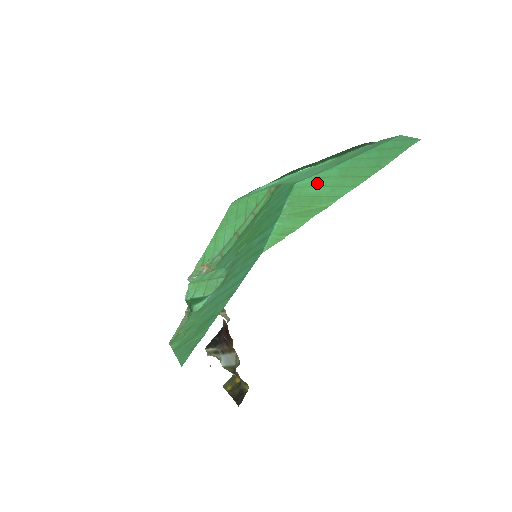
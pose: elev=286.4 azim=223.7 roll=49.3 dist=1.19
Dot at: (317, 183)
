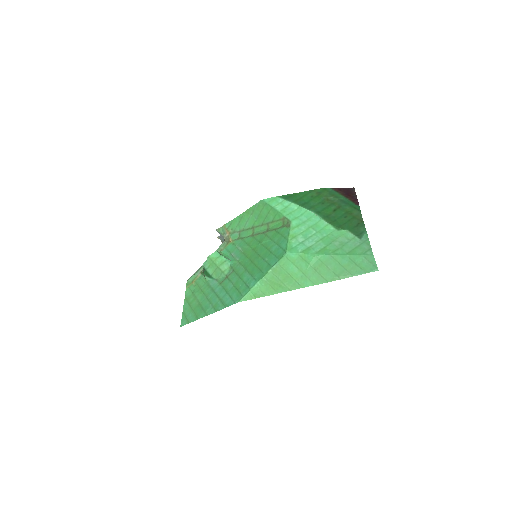
Dot at: (298, 263)
